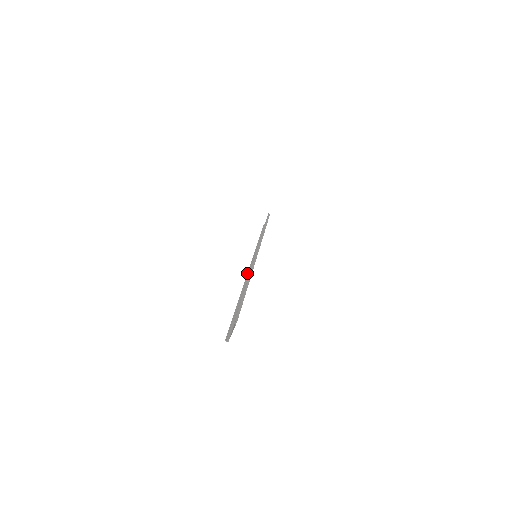
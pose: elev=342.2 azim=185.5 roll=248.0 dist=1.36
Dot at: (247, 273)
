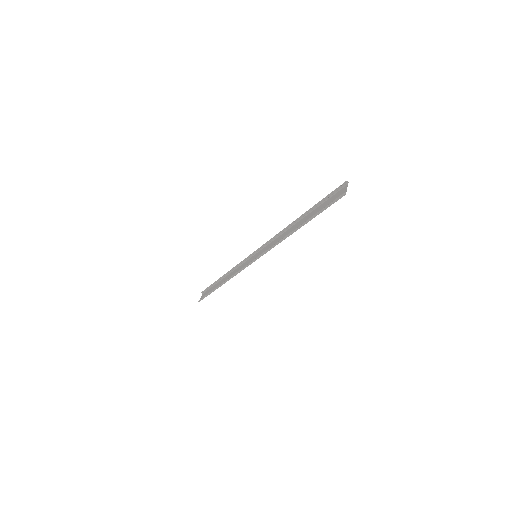
Dot at: (268, 249)
